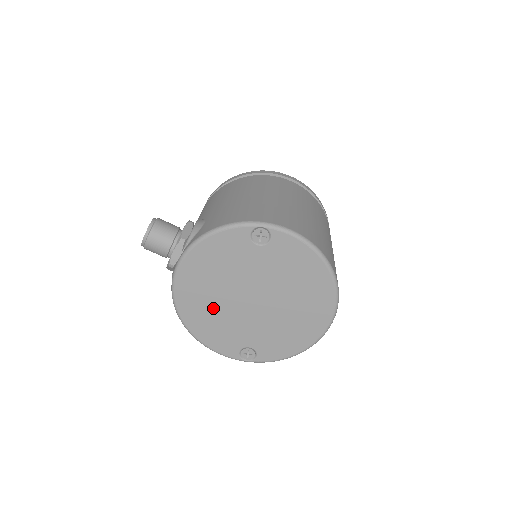
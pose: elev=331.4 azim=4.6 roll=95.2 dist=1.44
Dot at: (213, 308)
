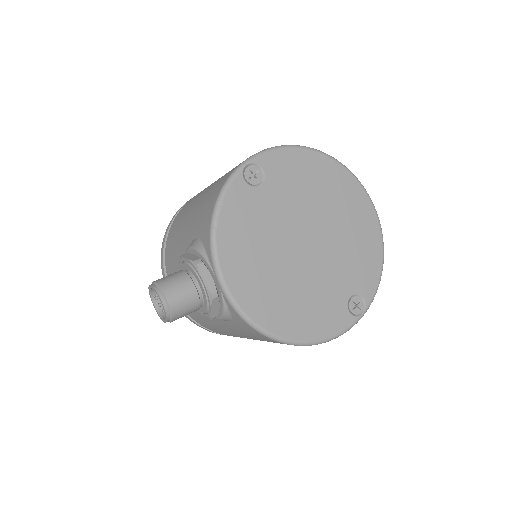
Dot at: (289, 290)
